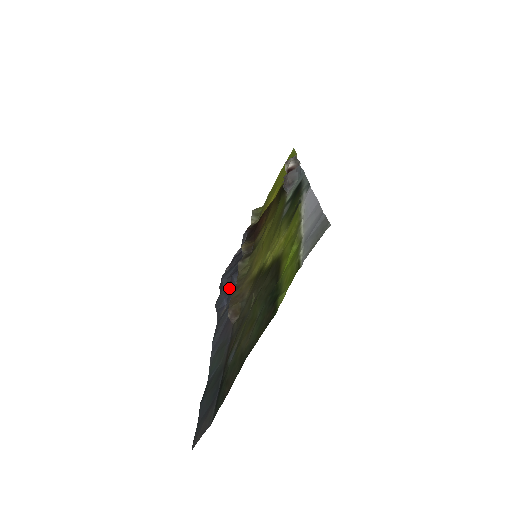
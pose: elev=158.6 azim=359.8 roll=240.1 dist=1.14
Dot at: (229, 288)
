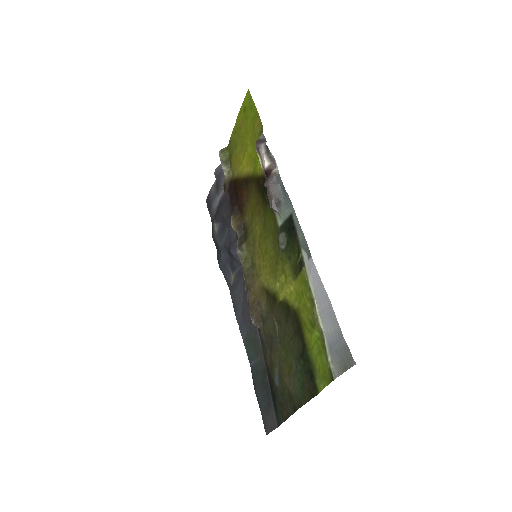
Dot at: (229, 256)
